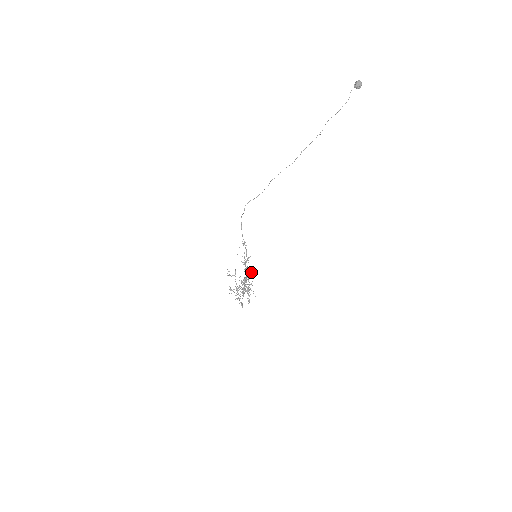
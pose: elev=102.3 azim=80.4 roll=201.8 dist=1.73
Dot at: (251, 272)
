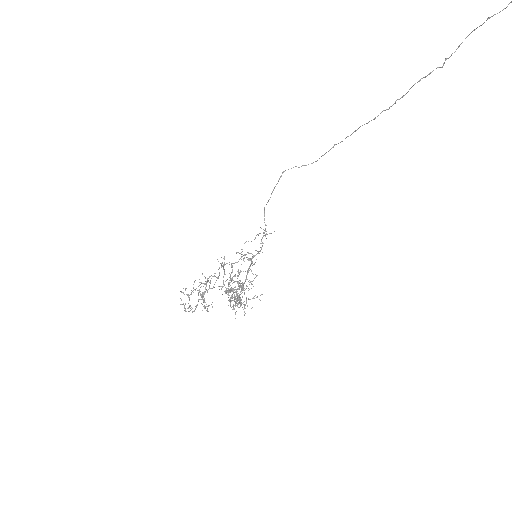
Dot at: (253, 280)
